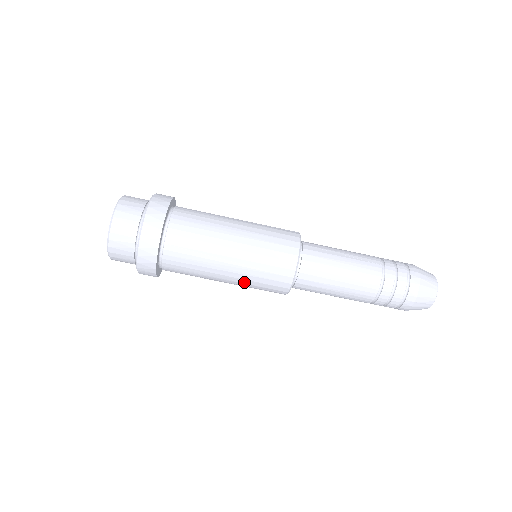
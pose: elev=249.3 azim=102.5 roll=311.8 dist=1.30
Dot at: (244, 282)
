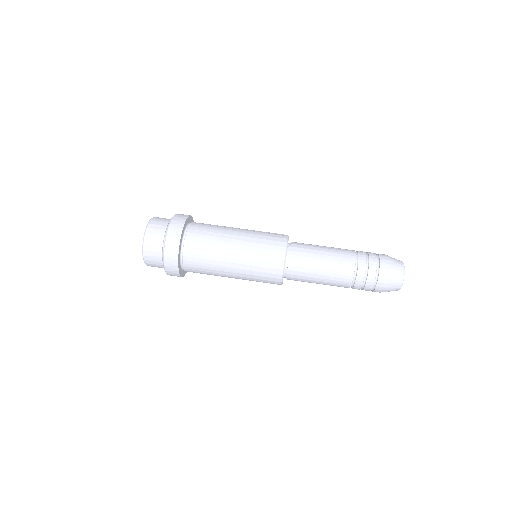
Dot at: (246, 279)
